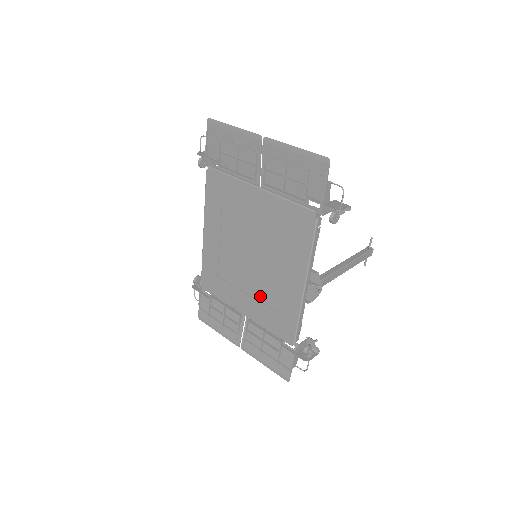
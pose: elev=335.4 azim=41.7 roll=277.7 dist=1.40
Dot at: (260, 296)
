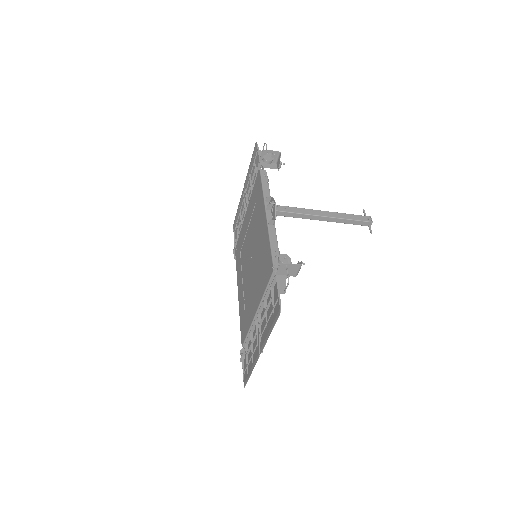
Dot at: (258, 275)
